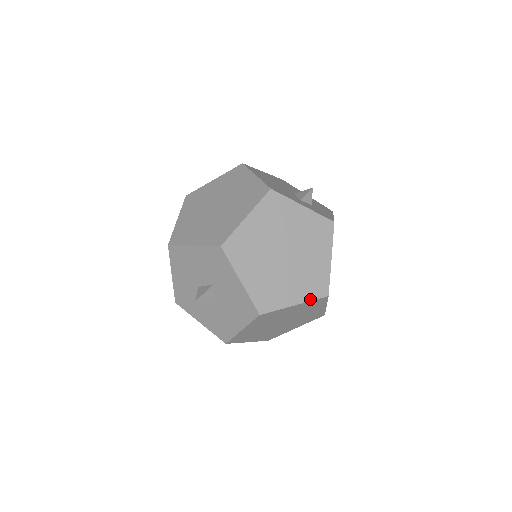
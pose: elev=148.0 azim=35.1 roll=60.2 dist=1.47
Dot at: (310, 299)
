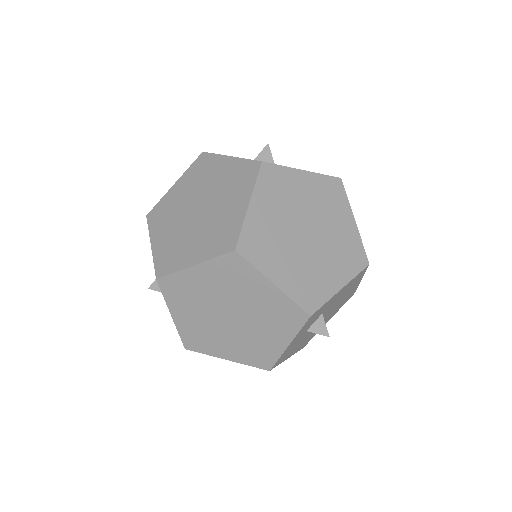
Dot at: (212, 256)
